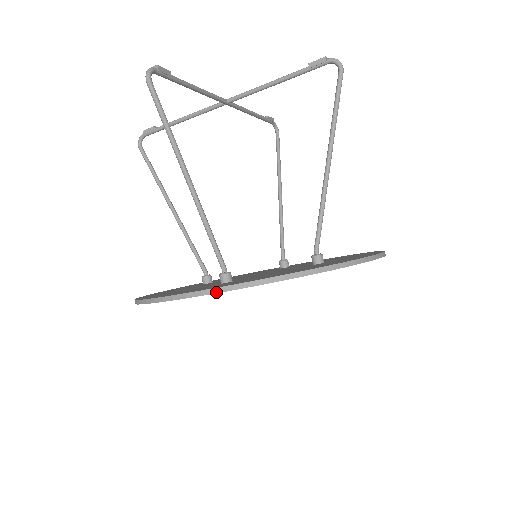
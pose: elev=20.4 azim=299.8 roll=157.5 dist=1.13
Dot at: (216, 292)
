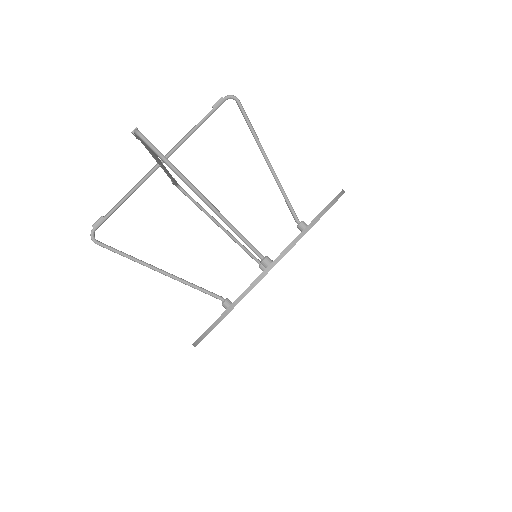
Dot at: occluded
